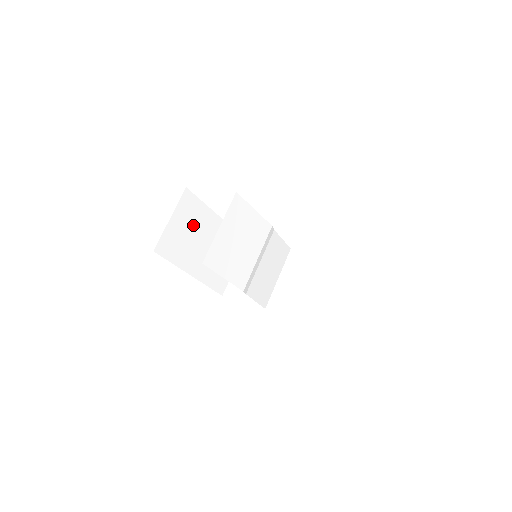
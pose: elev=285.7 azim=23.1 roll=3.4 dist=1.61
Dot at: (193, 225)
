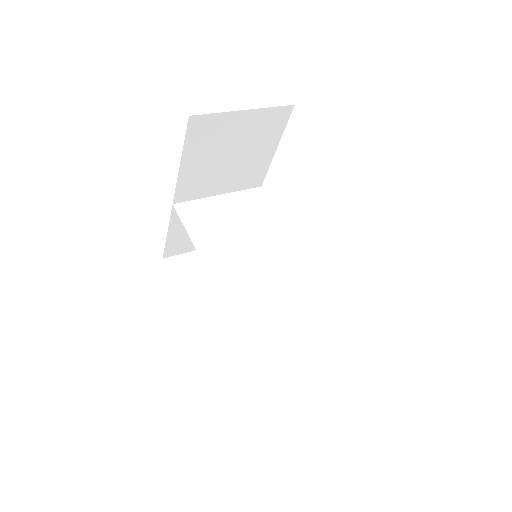
Dot at: occluded
